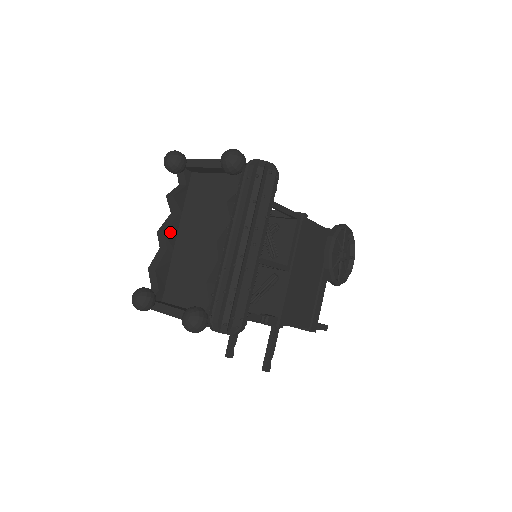
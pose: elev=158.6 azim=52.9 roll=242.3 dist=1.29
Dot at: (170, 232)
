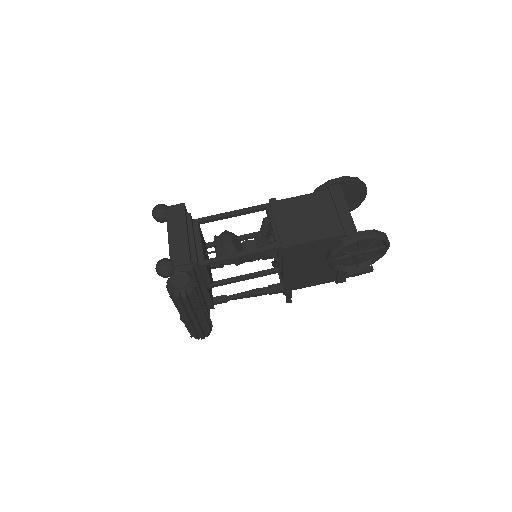
Dot at: occluded
